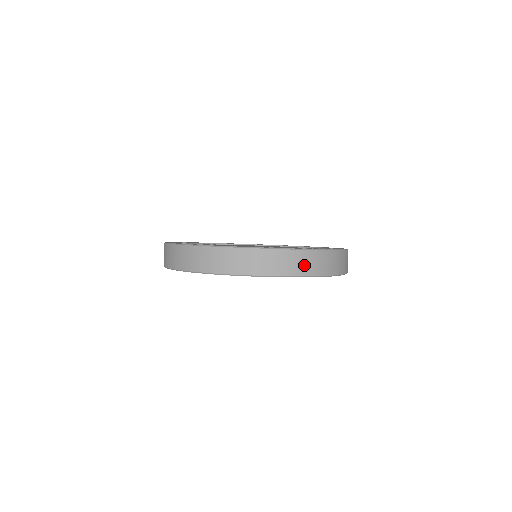
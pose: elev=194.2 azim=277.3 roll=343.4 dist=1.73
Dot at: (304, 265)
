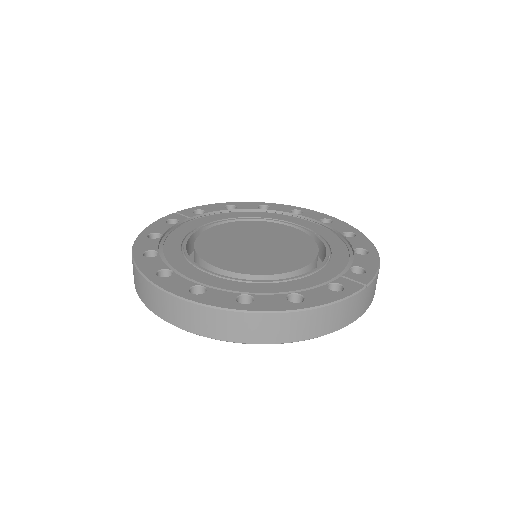
Dot at: (342, 317)
